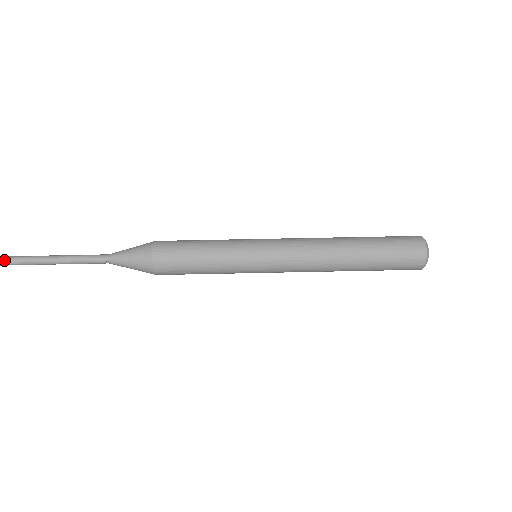
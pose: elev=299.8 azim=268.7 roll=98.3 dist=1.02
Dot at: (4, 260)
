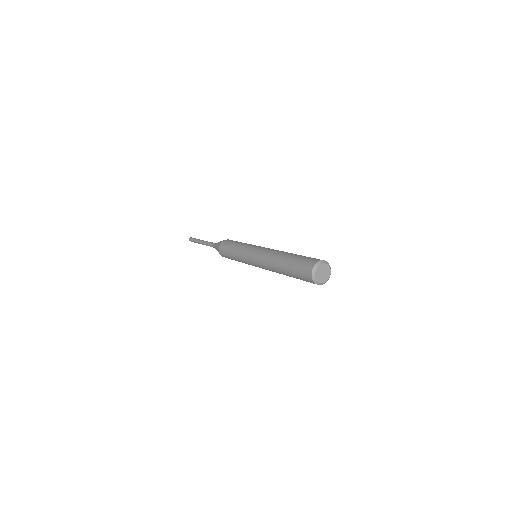
Dot at: (192, 239)
